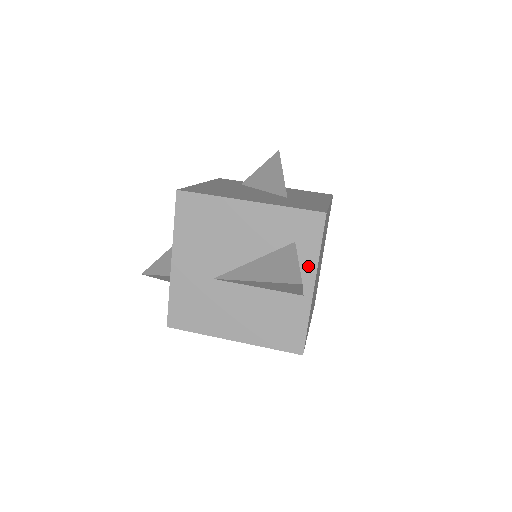
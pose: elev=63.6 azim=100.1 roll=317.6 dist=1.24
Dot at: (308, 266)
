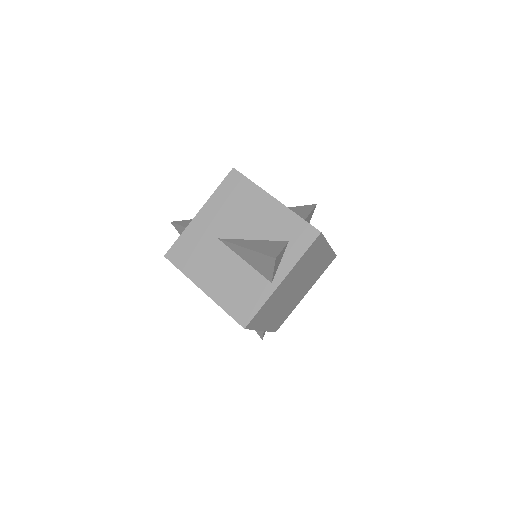
Dot at: (287, 263)
